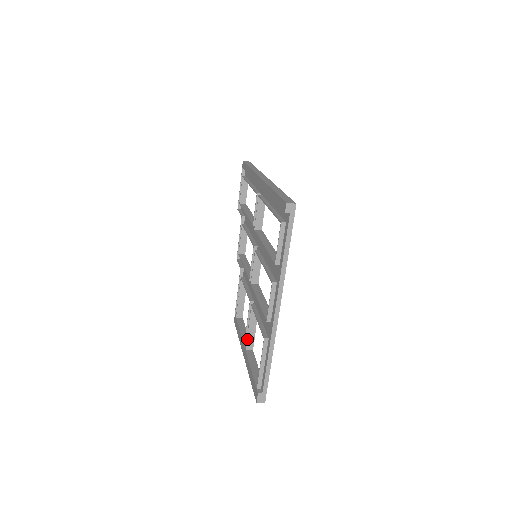
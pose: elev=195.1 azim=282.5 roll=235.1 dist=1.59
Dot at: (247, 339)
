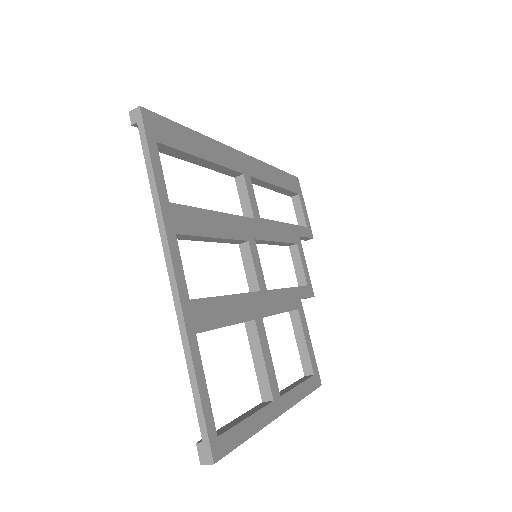
Dot at: (258, 381)
